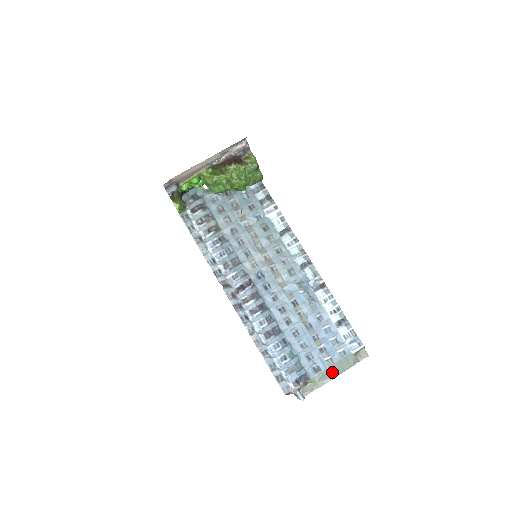
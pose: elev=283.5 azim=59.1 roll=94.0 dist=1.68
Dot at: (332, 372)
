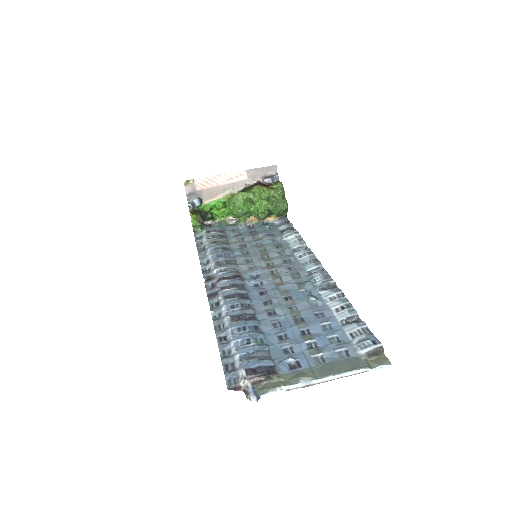
Dot at: (319, 372)
